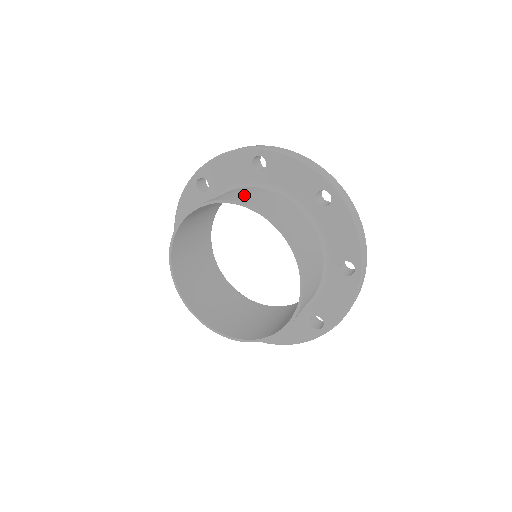
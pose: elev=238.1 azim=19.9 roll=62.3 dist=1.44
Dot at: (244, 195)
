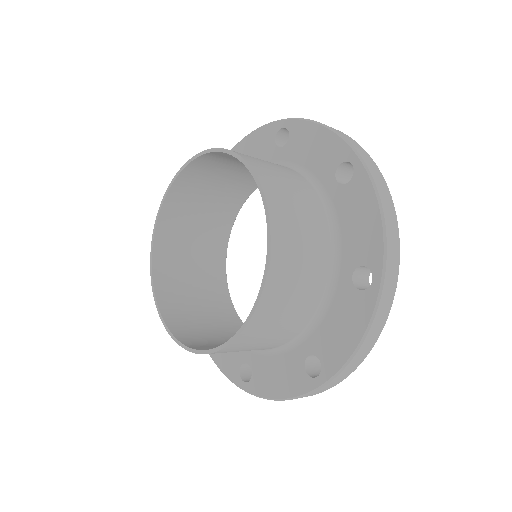
Dot at: (285, 189)
